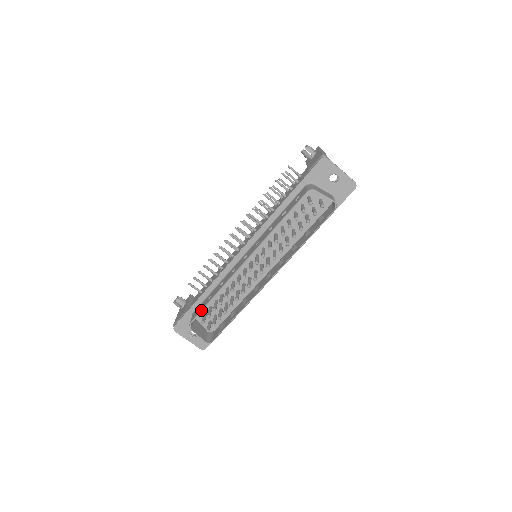
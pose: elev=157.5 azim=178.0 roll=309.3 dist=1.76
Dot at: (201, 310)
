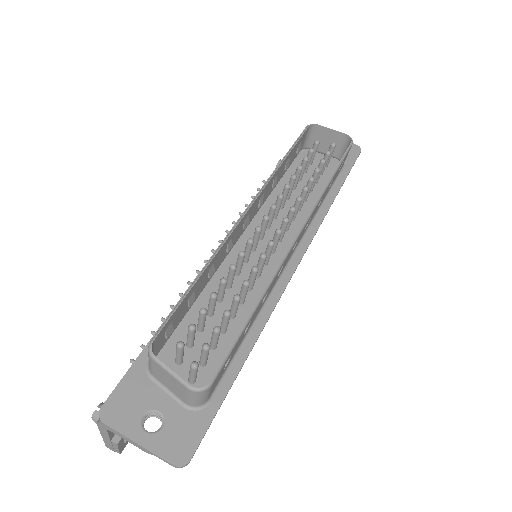
Dot at: occluded
